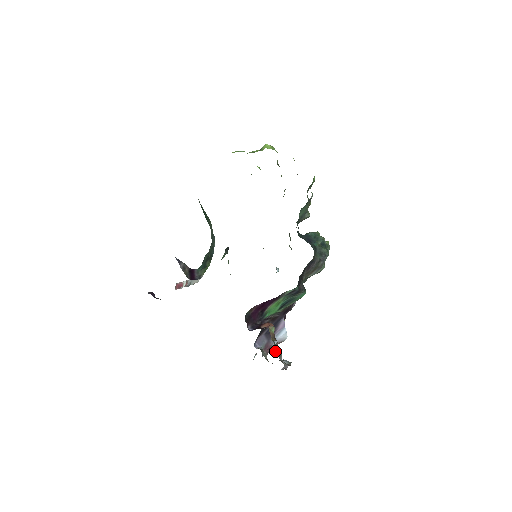
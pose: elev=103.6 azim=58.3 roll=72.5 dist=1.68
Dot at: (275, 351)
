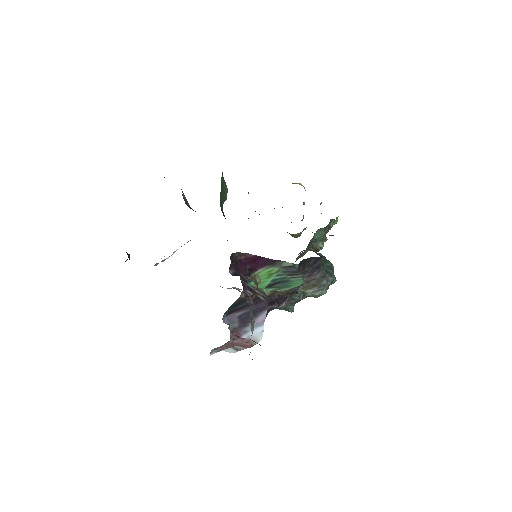
Dot at: (250, 312)
